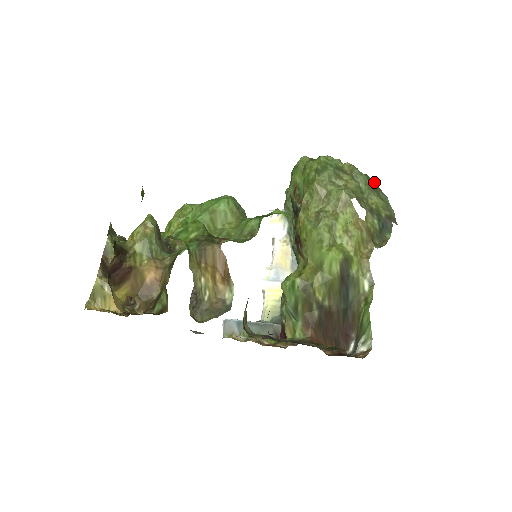
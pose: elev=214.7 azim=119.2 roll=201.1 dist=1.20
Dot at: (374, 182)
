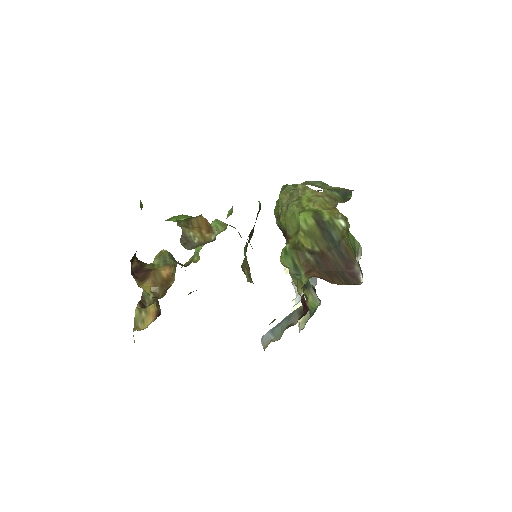
Dot at: occluded
